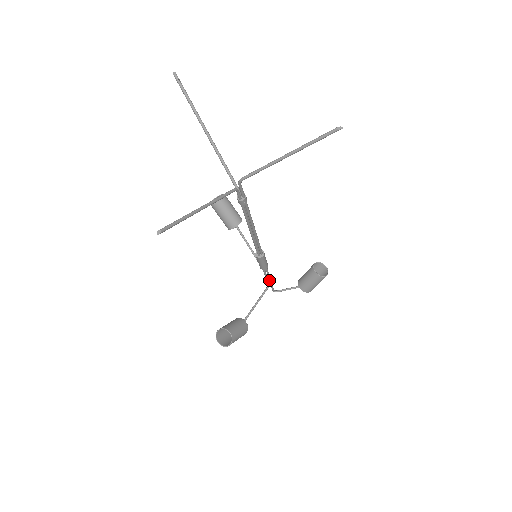
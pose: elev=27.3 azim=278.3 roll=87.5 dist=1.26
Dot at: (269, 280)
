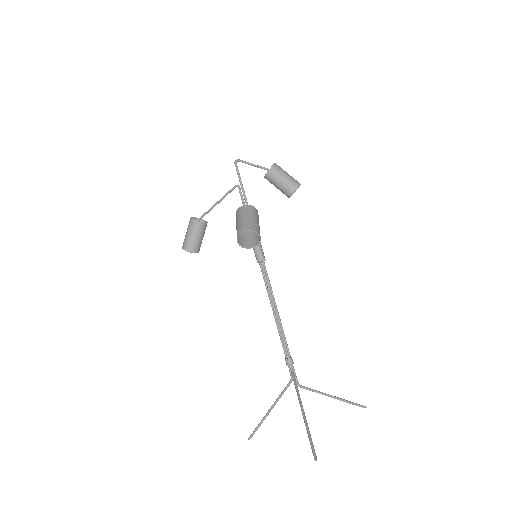
Dot at: (244, 197)
